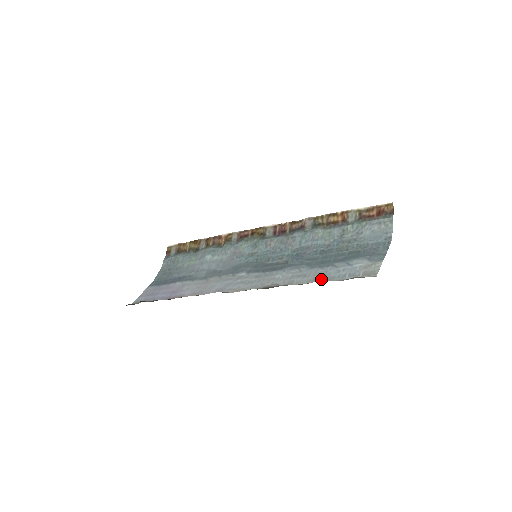
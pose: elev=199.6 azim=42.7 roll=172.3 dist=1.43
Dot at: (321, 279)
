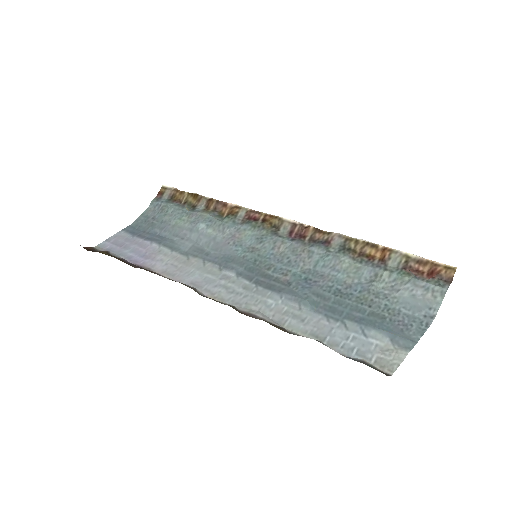
Dot at: (320, 339)
